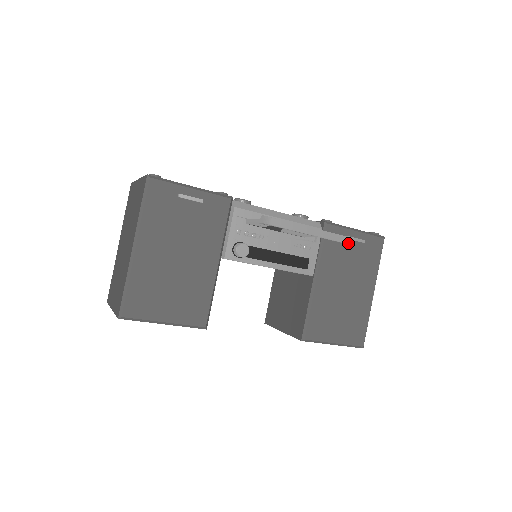
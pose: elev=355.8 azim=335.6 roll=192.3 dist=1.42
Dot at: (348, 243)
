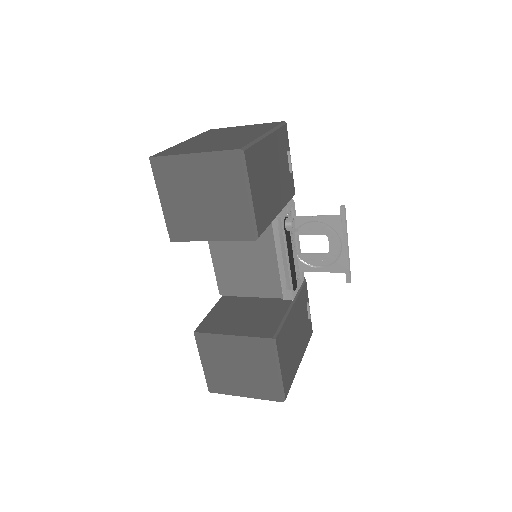
Dot at: (350, 281)
